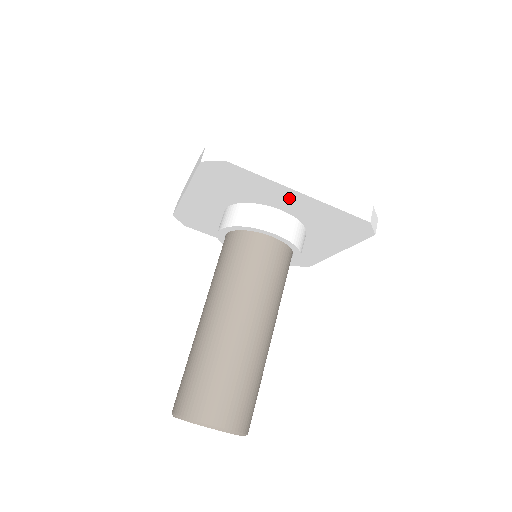
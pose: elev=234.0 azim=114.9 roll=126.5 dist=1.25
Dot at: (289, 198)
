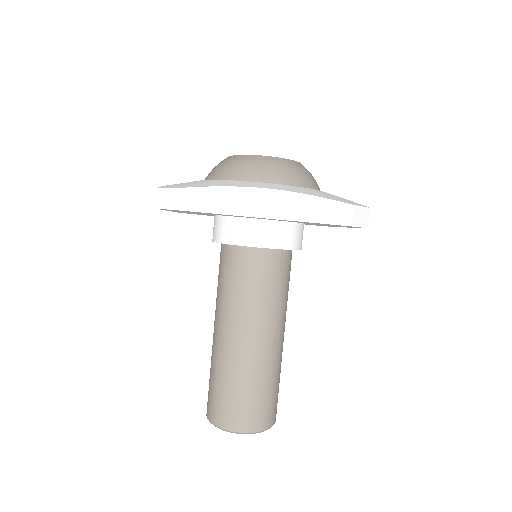
Dot at: occluded
